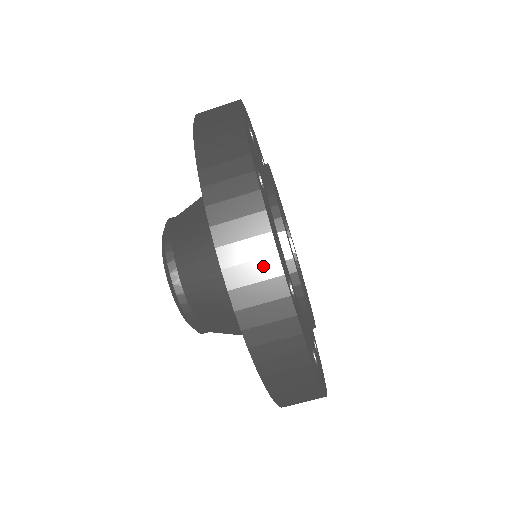
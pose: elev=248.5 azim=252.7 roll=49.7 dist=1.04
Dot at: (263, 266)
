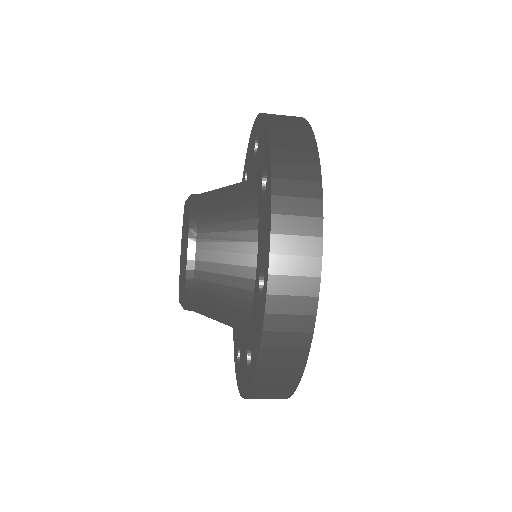
Dot at: (288, 377)
